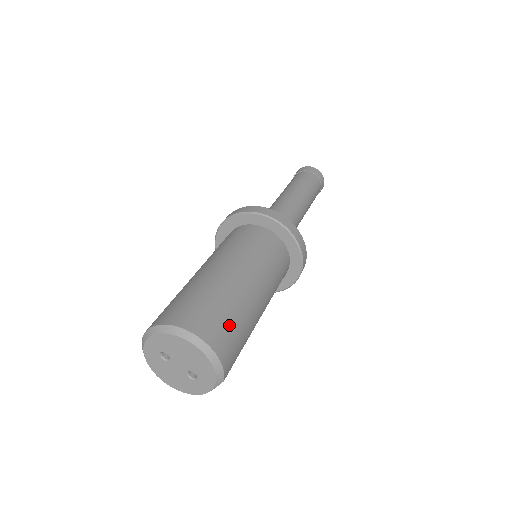
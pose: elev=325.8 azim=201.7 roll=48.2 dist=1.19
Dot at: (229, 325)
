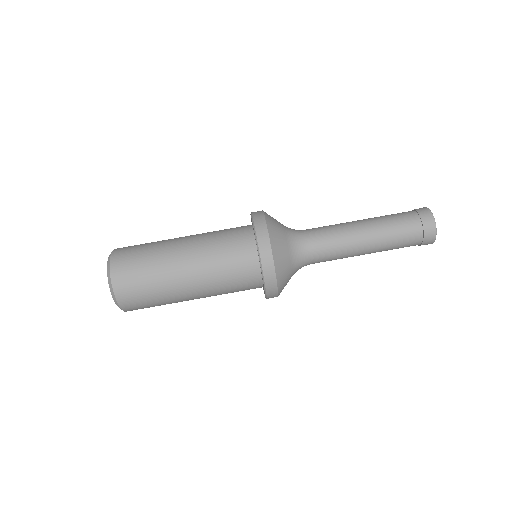
Dot at: occluded
